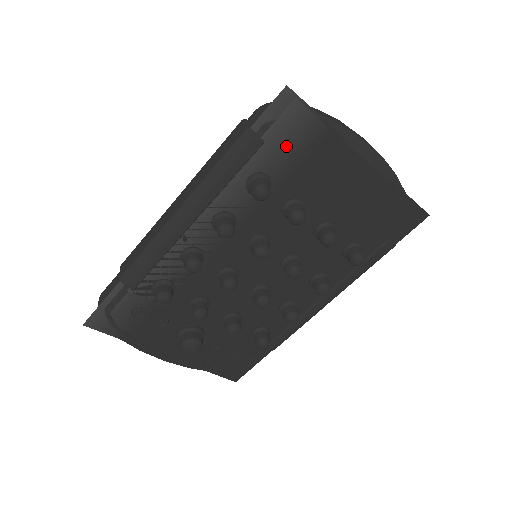
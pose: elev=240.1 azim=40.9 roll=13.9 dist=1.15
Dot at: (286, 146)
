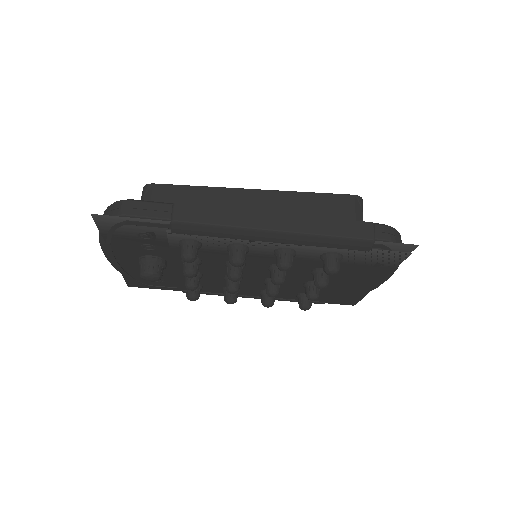
Dot at: (372, 258)
